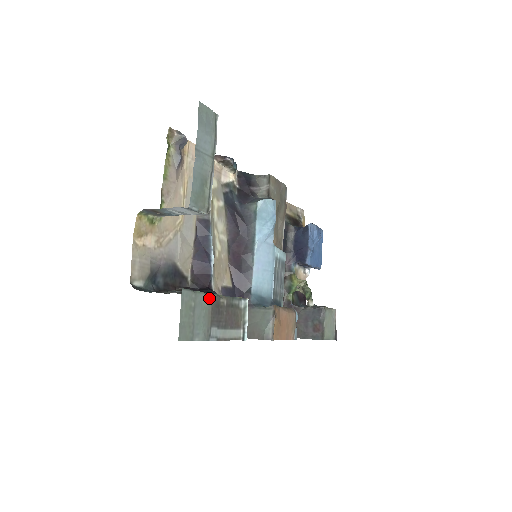
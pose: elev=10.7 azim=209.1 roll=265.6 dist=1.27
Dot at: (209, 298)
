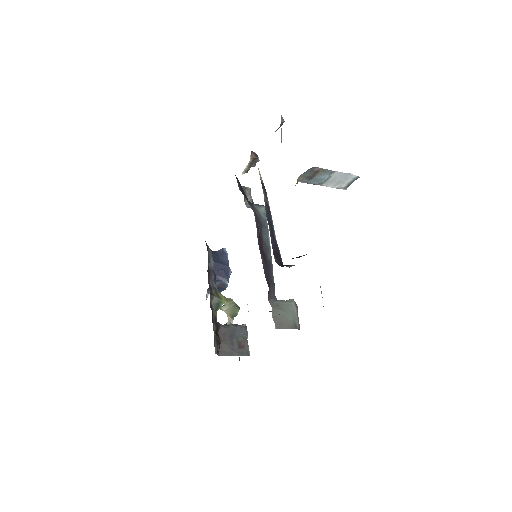
Dot at: occluded
